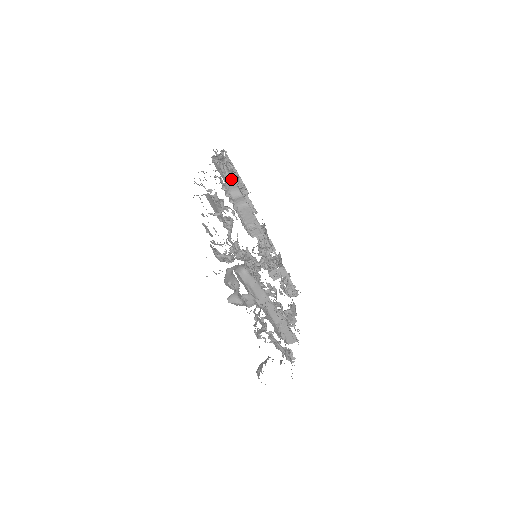
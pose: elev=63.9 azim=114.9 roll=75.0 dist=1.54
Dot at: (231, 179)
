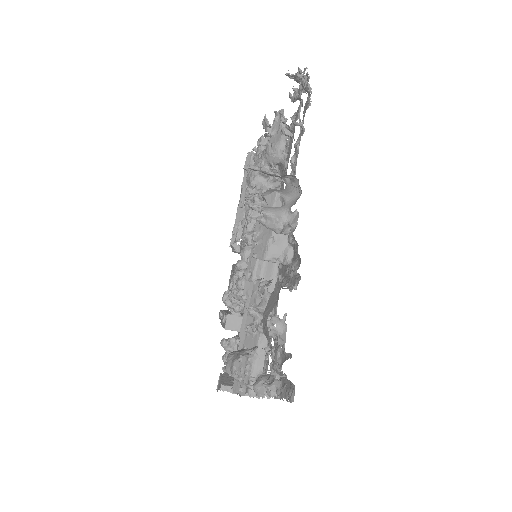
Dot at: occluded
